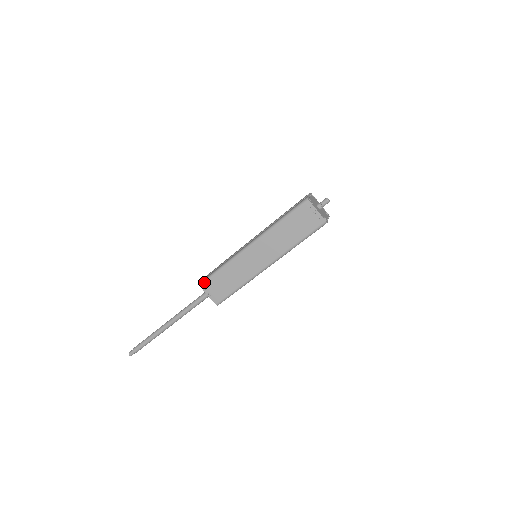
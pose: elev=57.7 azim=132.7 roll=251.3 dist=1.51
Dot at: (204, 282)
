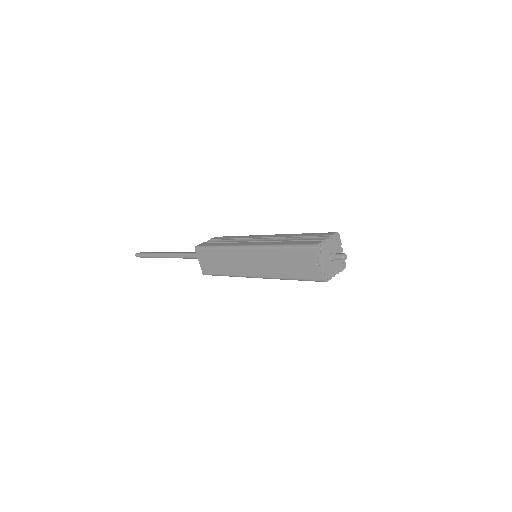
Dot at: (199, 248)
